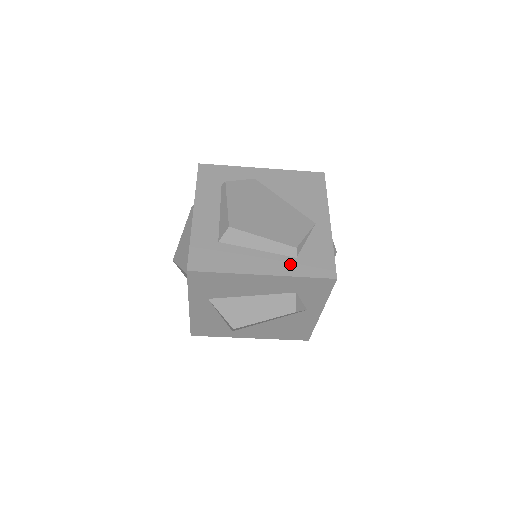
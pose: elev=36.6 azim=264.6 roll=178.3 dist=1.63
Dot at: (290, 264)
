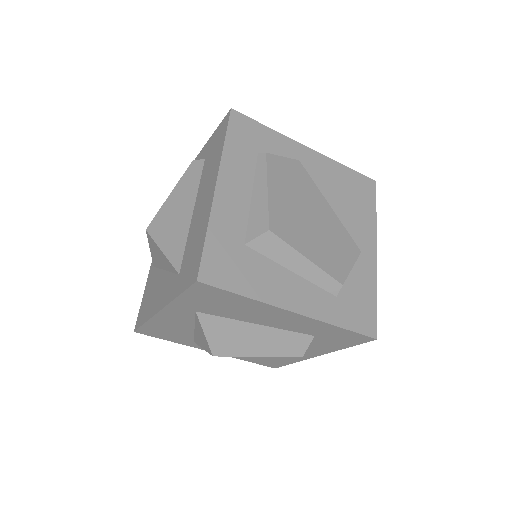
Dot at: (328, 304)
